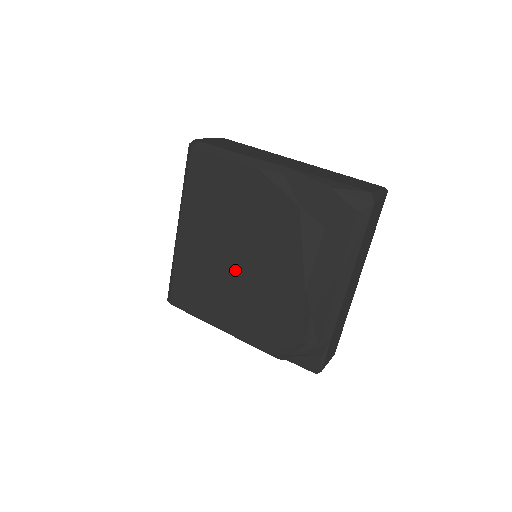
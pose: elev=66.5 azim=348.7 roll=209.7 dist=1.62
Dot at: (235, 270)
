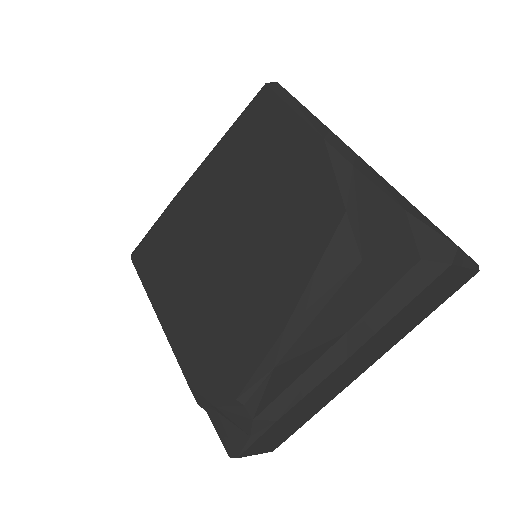
Dot at: (220, 255)
